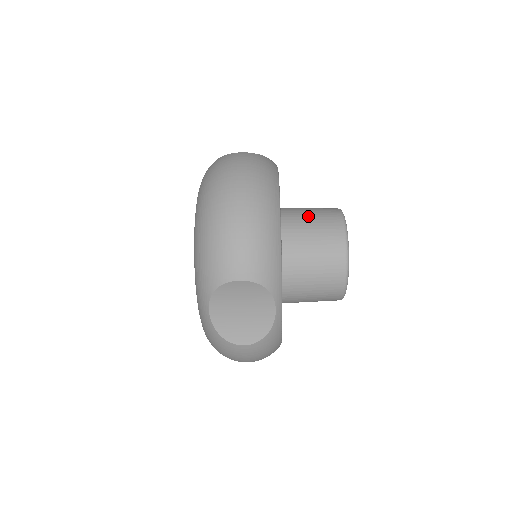
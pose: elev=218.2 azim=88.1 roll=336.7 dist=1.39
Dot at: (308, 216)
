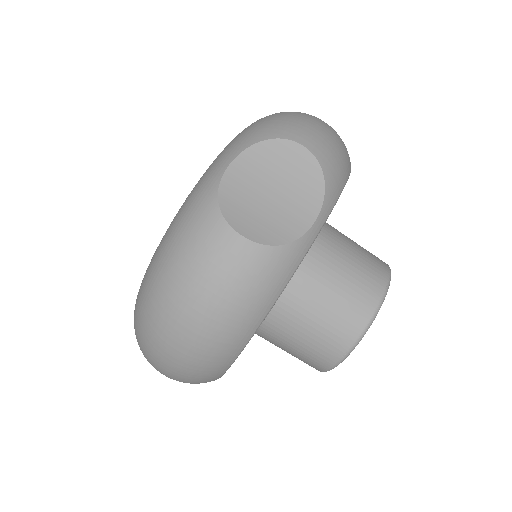
Dot at: occluded
